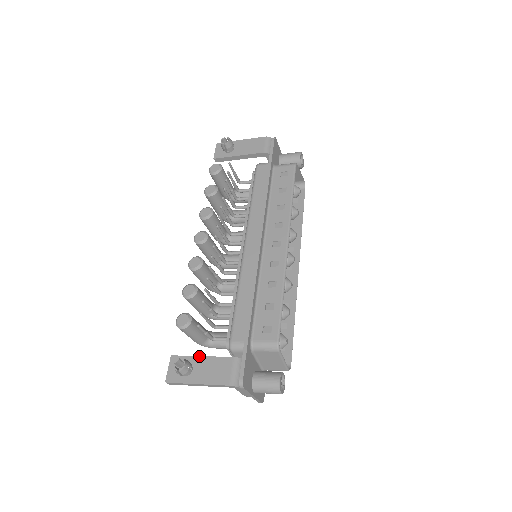
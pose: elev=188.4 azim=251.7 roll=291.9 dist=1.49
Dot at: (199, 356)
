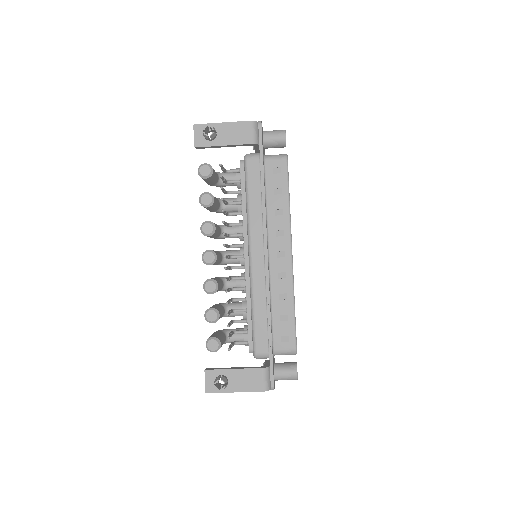
Dot at: (231, 369)
